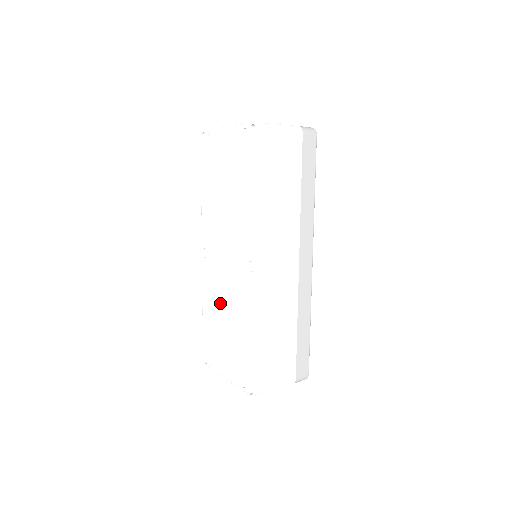
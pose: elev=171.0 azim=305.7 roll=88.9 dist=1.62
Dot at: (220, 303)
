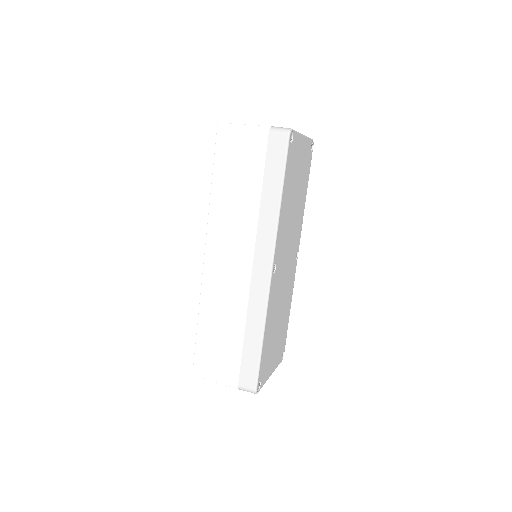
Dot at: occluded
